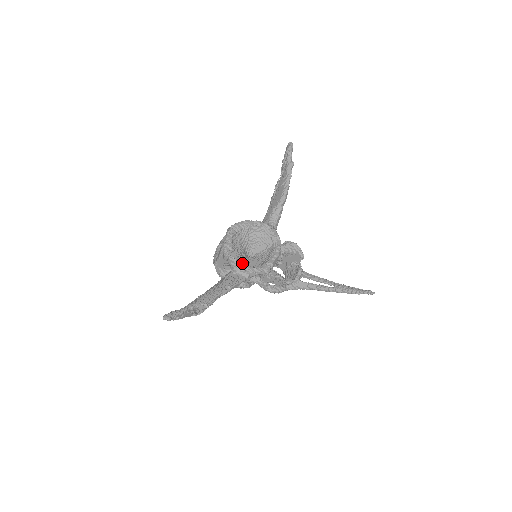
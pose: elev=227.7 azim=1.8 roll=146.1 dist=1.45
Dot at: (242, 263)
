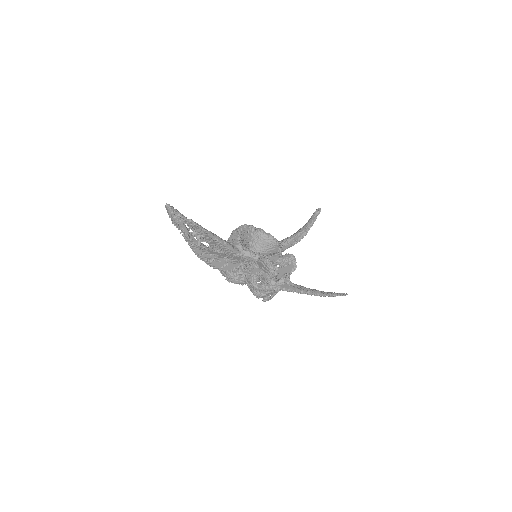
Dot at: (243, 244)
